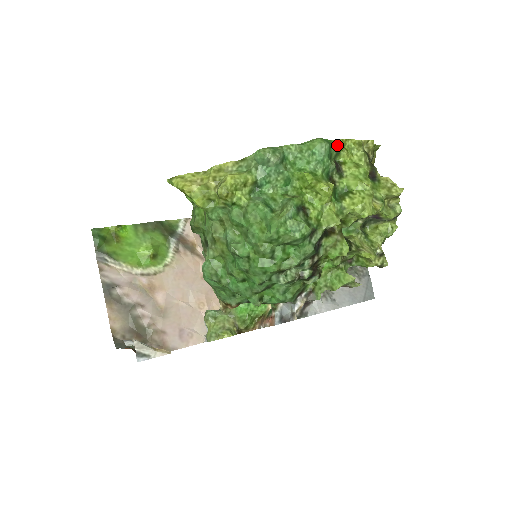
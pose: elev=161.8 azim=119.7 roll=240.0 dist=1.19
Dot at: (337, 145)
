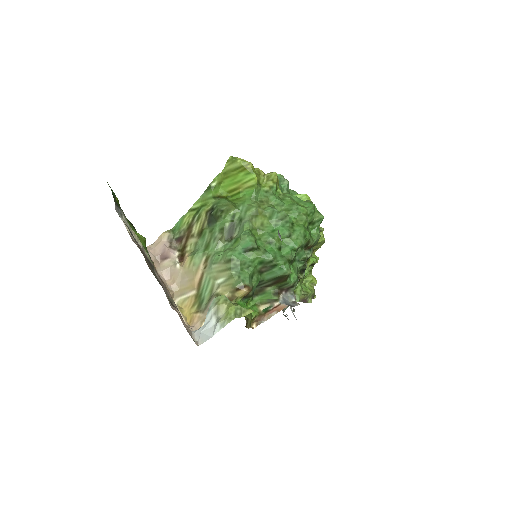
Dot at: occluded
